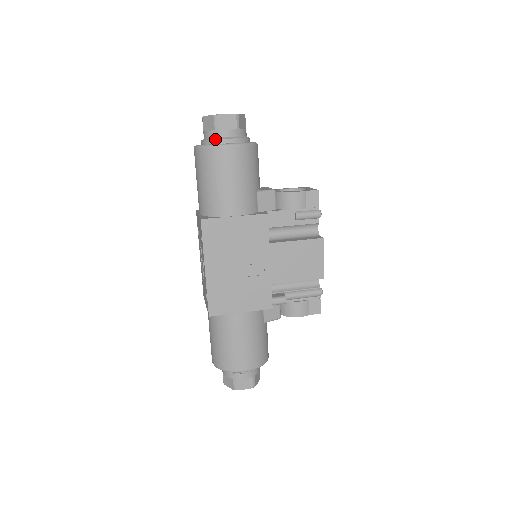
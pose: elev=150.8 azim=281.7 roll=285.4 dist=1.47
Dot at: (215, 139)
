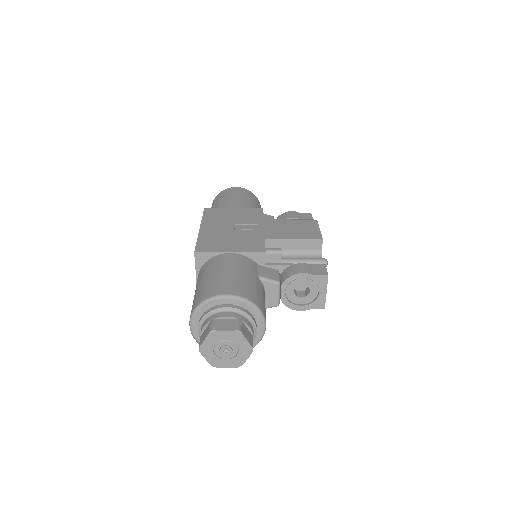
Dot at: occluded
